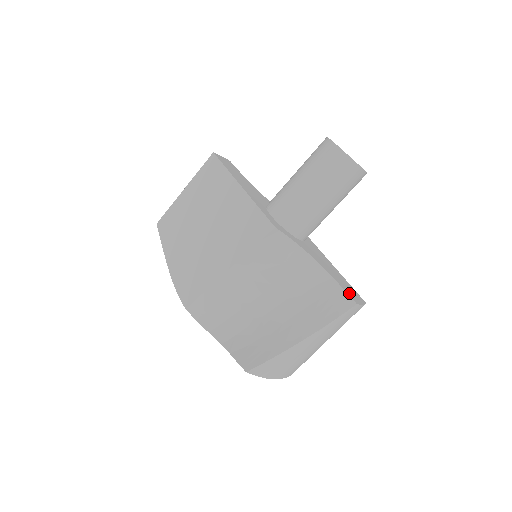
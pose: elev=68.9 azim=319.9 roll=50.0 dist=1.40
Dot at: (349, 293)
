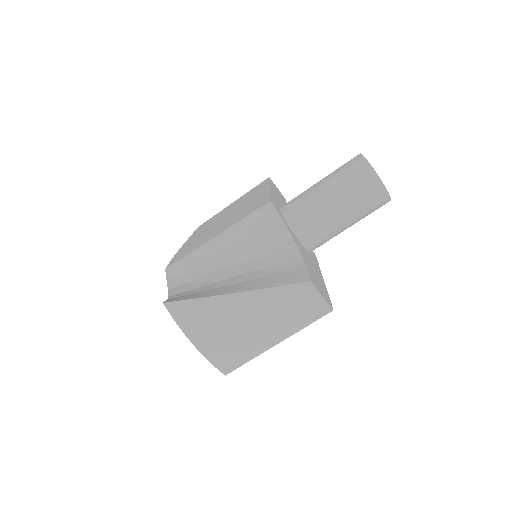
Dot at: (312, 278)
